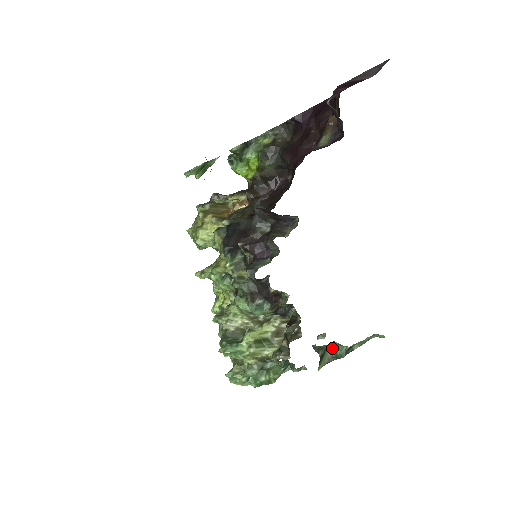
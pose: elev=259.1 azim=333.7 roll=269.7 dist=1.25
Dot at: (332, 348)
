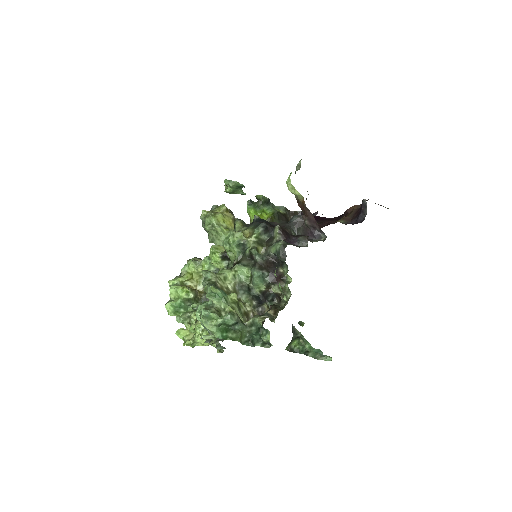
Dot at: (296, 343)
